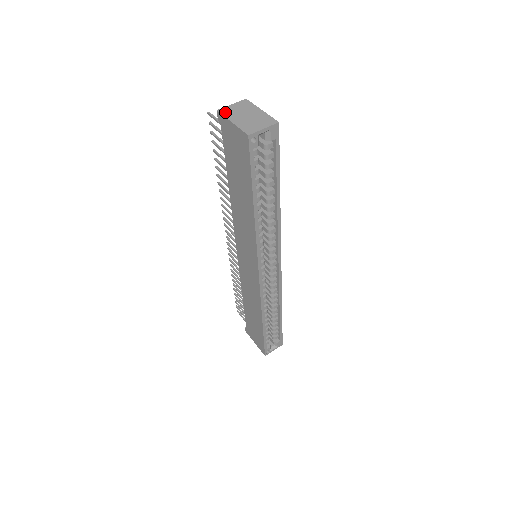
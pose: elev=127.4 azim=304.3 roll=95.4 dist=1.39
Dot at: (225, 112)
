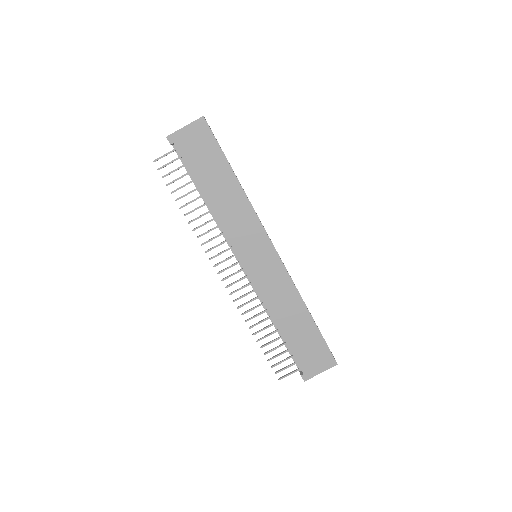
Dot at: (172, 134)
